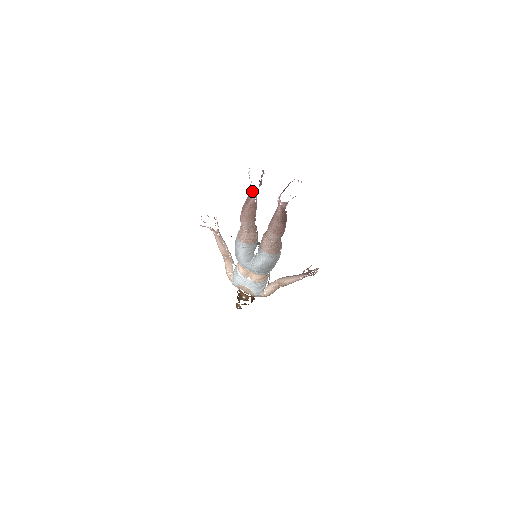
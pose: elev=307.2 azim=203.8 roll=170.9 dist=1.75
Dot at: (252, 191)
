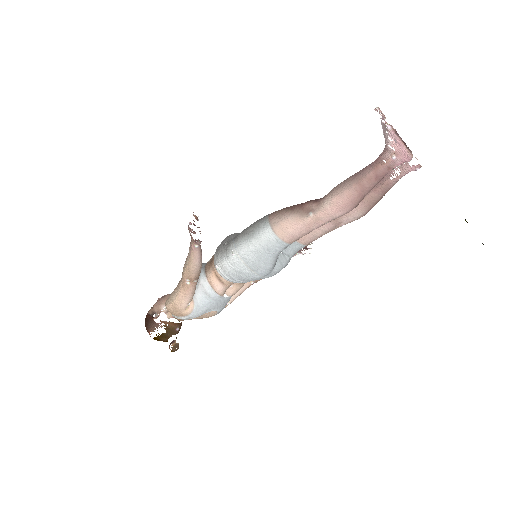
Dot at: (410, 159)
